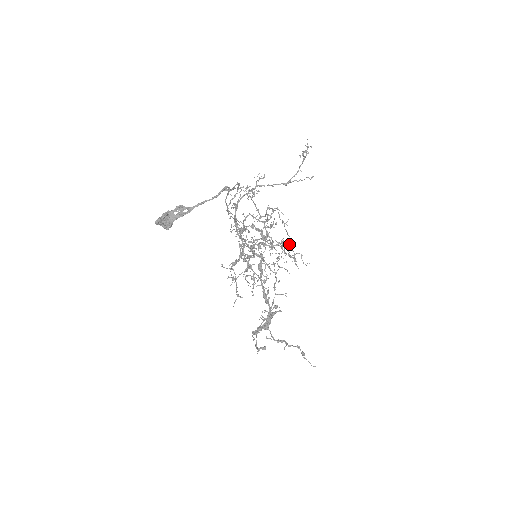
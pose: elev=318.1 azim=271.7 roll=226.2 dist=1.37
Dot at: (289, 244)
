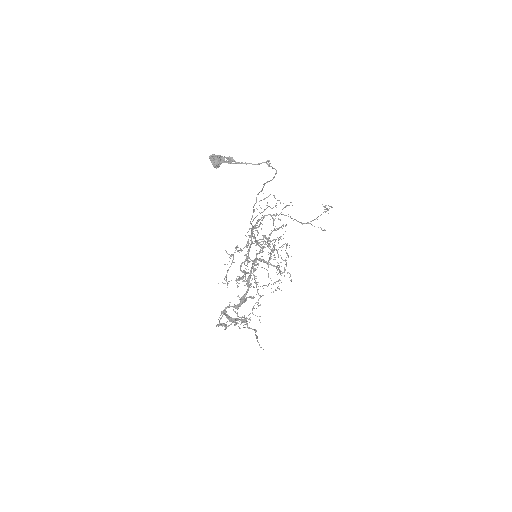
Dot at: occluded
